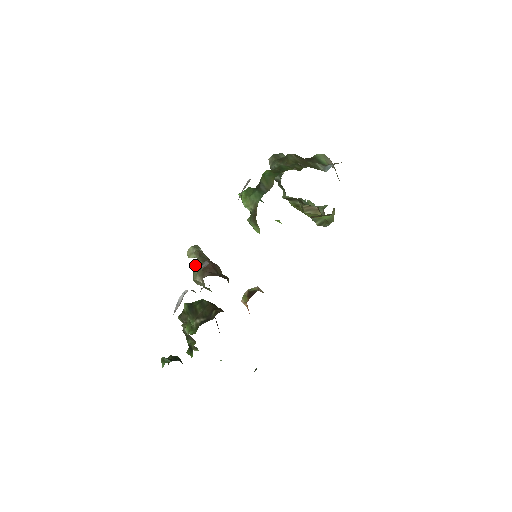
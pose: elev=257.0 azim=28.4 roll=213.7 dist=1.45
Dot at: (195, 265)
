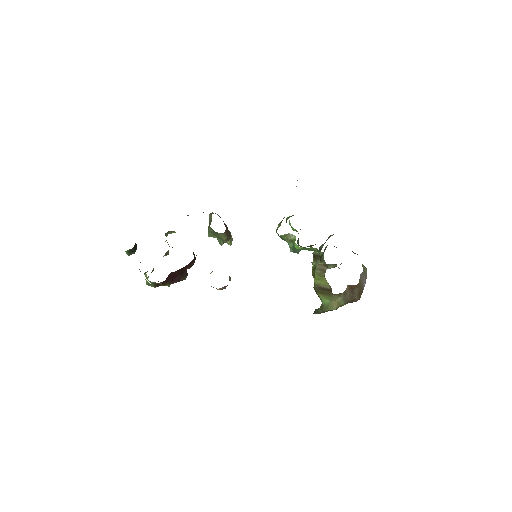
Dot at: occluded
